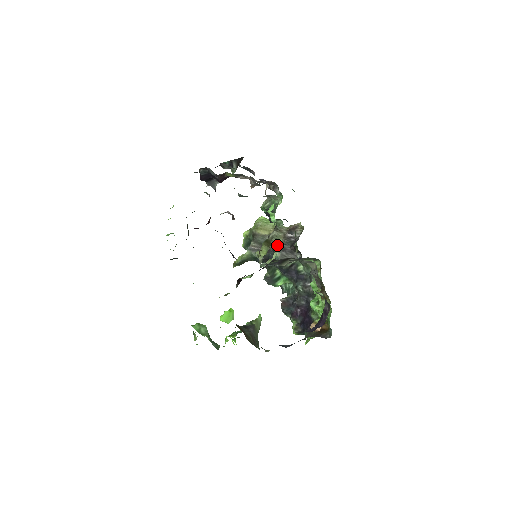
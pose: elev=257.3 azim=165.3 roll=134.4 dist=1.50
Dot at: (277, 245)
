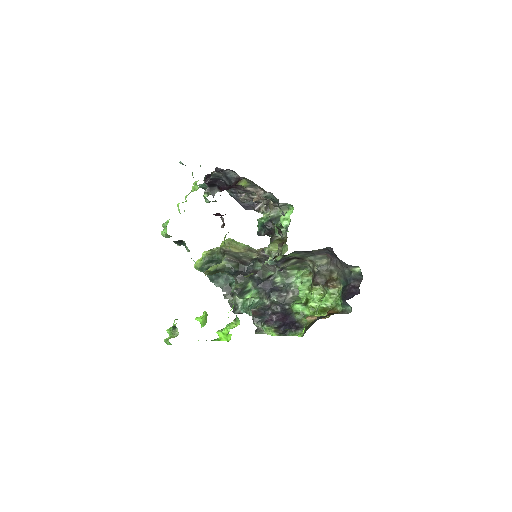
Dot at: (258, 258)
